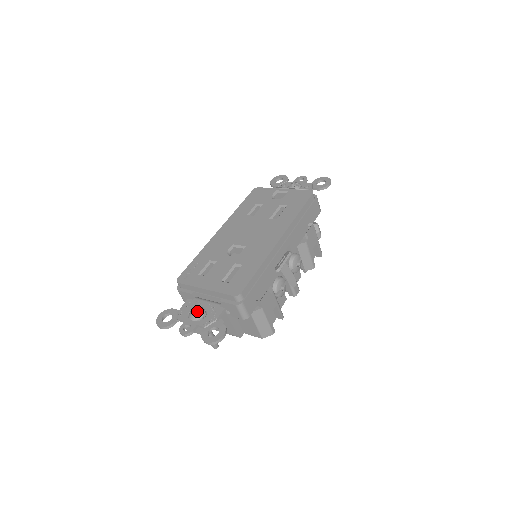
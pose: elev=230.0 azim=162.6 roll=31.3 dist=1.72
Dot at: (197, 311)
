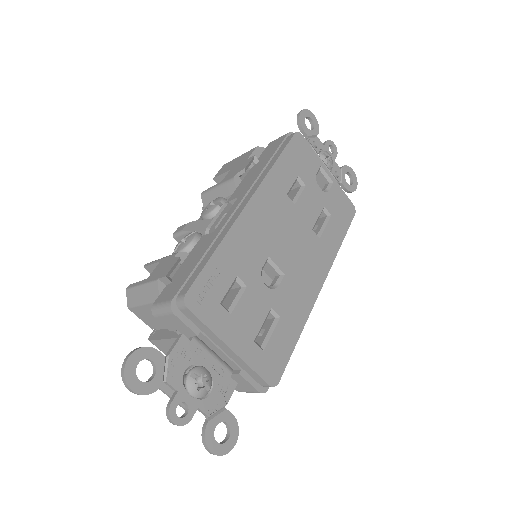
Dot at: (200, 376)
